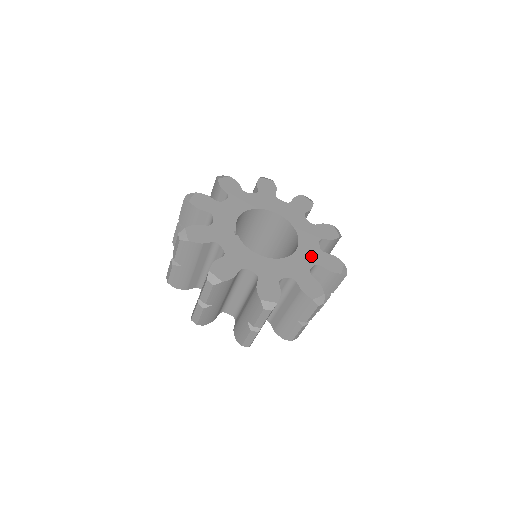
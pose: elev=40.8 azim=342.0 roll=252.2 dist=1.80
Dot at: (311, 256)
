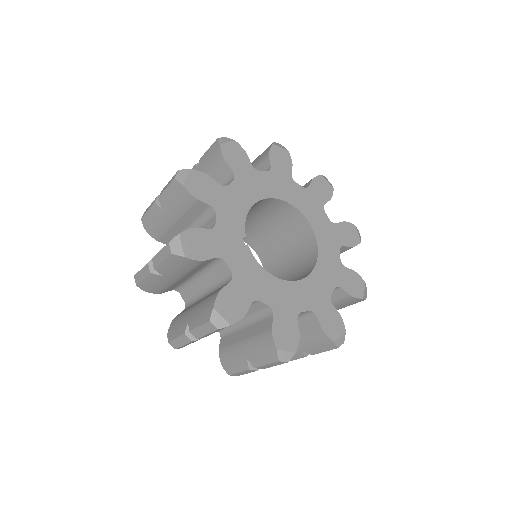
Dot at: (332, 274)
